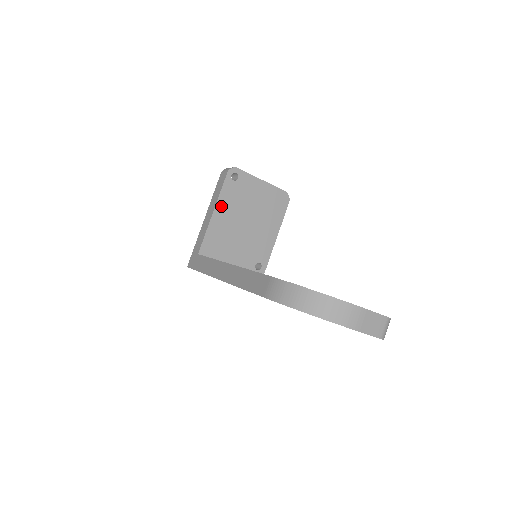
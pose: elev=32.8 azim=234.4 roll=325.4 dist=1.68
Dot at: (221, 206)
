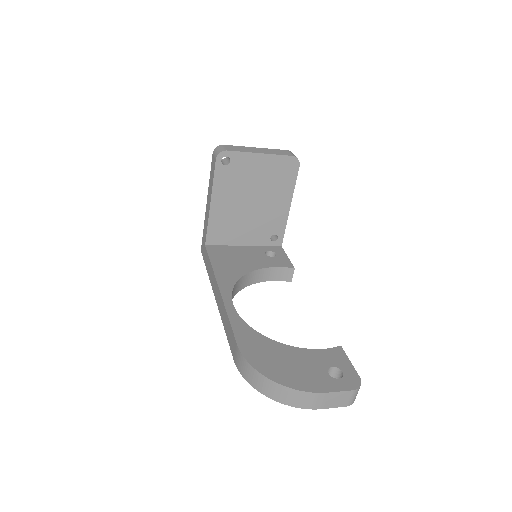
Dot at: (218, 195)
